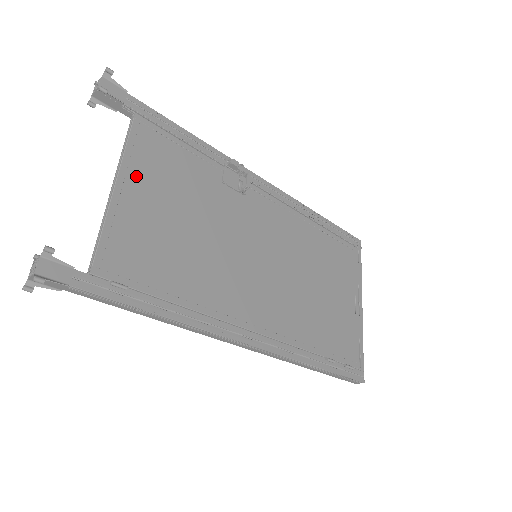
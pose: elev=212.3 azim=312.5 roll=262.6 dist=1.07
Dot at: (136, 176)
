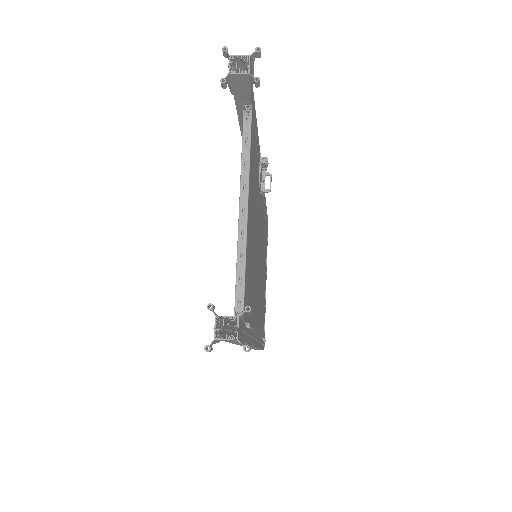
Dot at: (250, 191)
